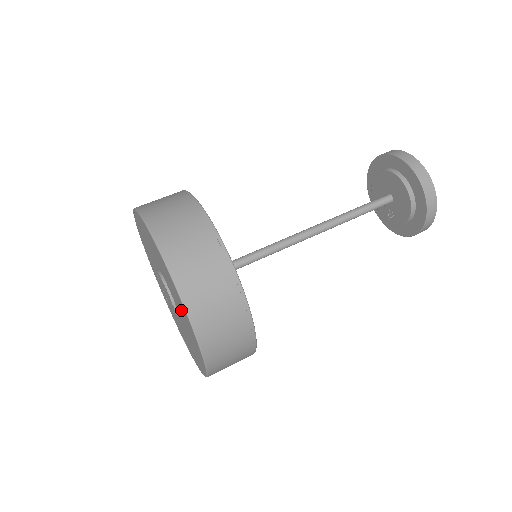
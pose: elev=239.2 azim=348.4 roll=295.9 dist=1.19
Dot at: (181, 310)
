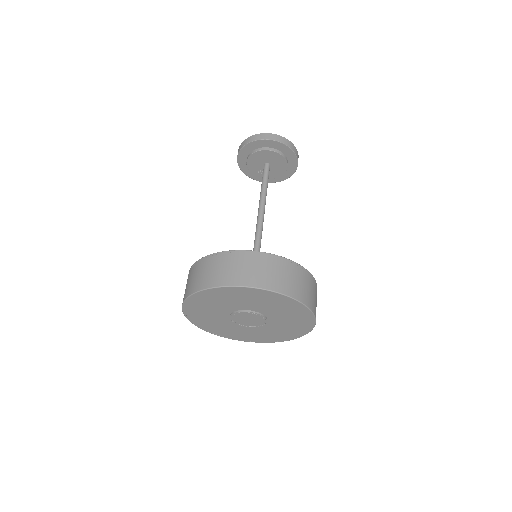
Dot at: (291, 326)
